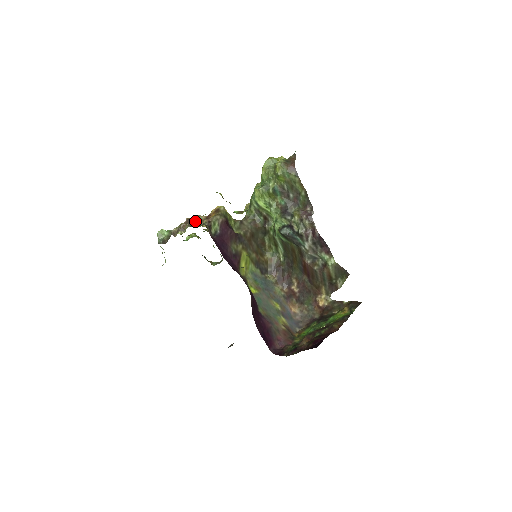
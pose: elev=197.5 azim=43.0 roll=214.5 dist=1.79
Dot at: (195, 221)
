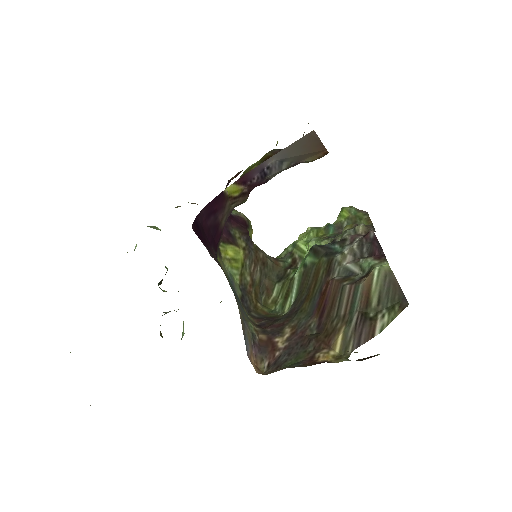
Dot at: occluded
